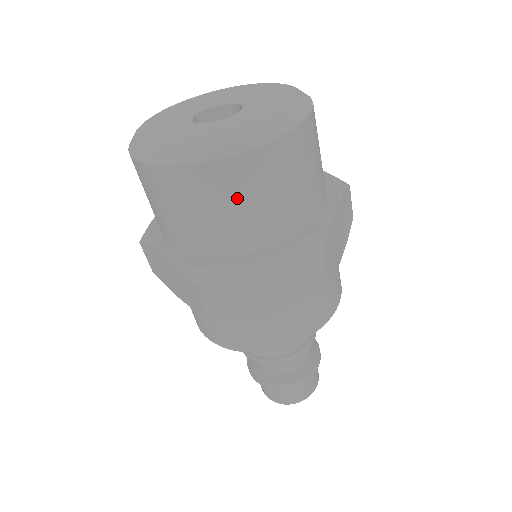
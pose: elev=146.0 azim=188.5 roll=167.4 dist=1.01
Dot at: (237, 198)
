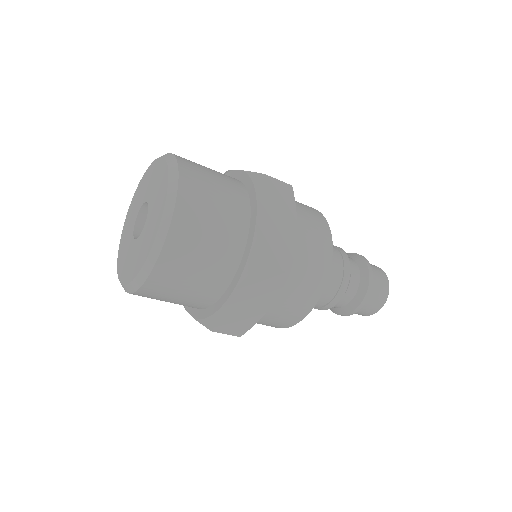
Dot at: occluded
